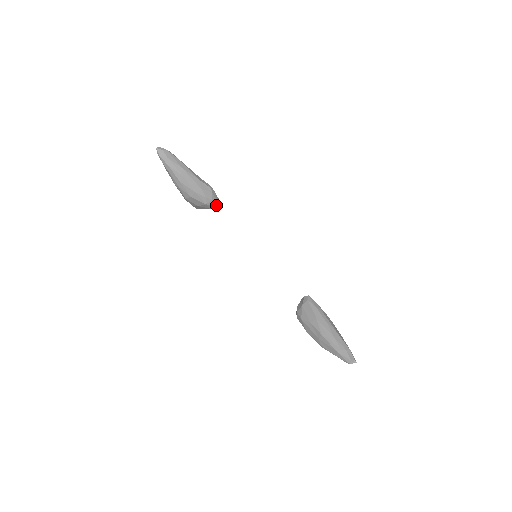
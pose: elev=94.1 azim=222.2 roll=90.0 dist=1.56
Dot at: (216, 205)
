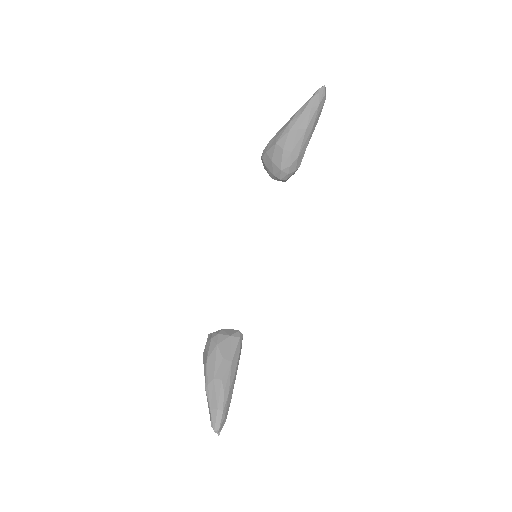
Dot at: (280, 180)
